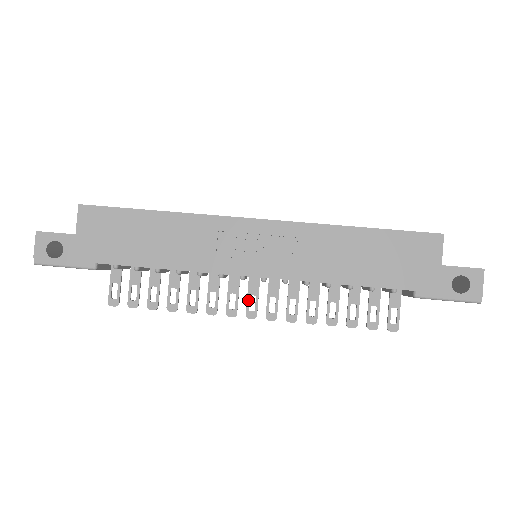
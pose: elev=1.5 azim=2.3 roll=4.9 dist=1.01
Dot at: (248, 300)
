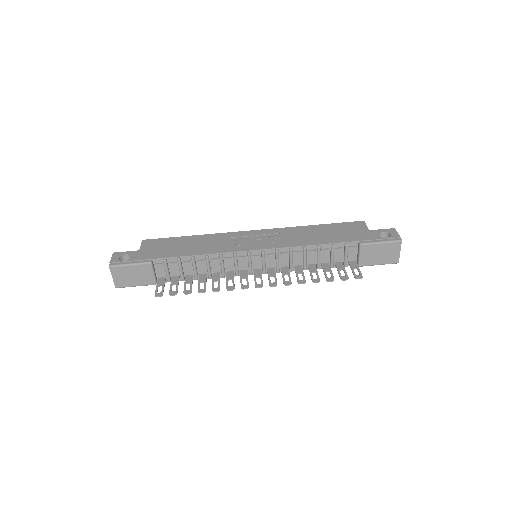
Dot at: (255, 279)
